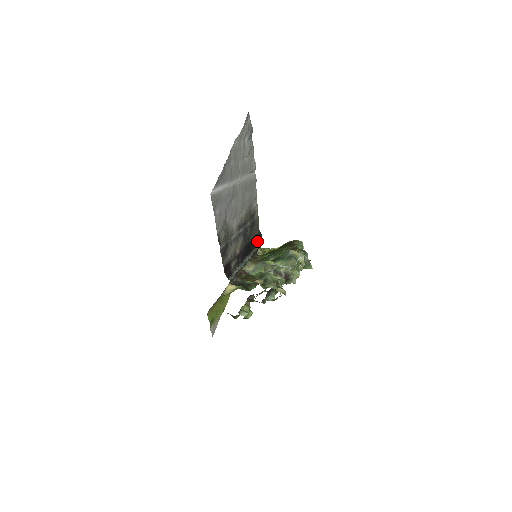
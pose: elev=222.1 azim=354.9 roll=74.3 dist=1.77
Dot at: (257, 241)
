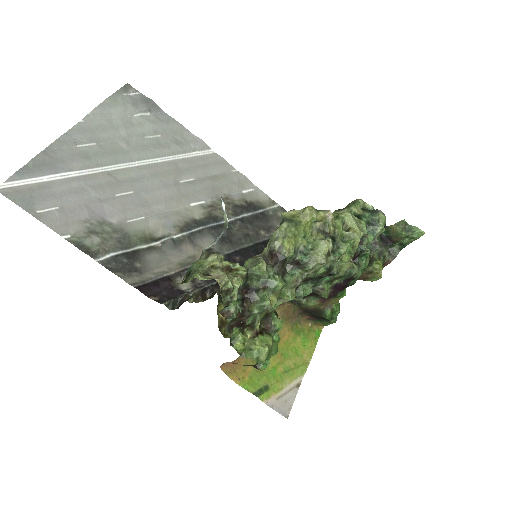
Dot at: occluded
